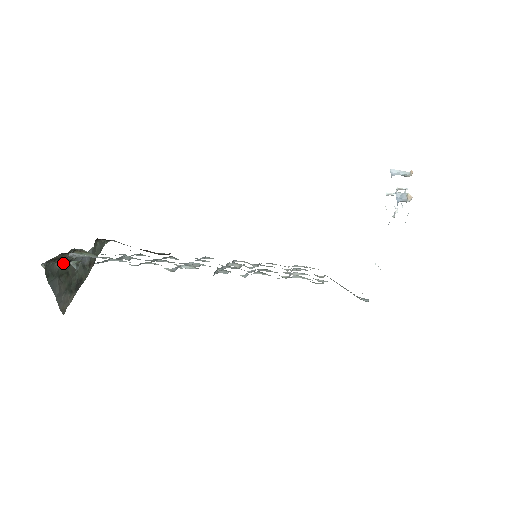
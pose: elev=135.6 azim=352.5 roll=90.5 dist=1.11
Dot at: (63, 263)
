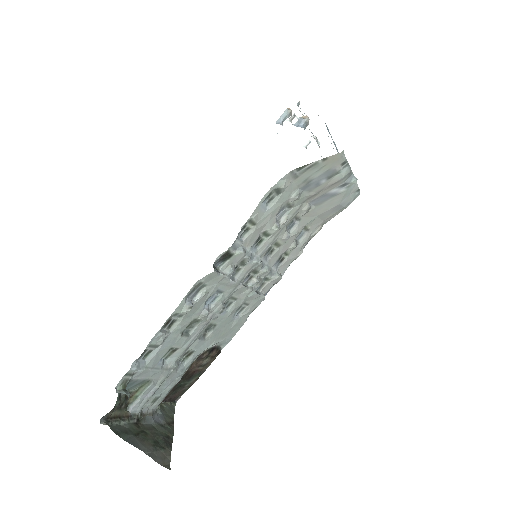
Dot at: (131, 424)
